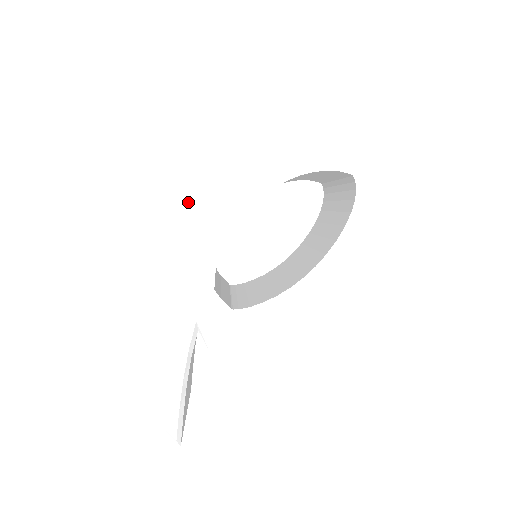
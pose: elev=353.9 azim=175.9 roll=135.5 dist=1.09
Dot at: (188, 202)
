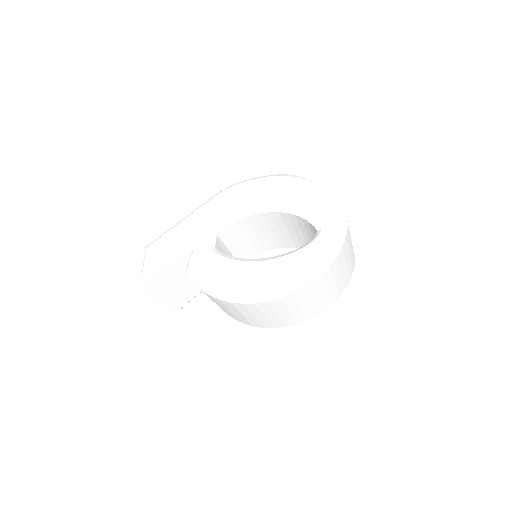
Dot at: (241, 192)
